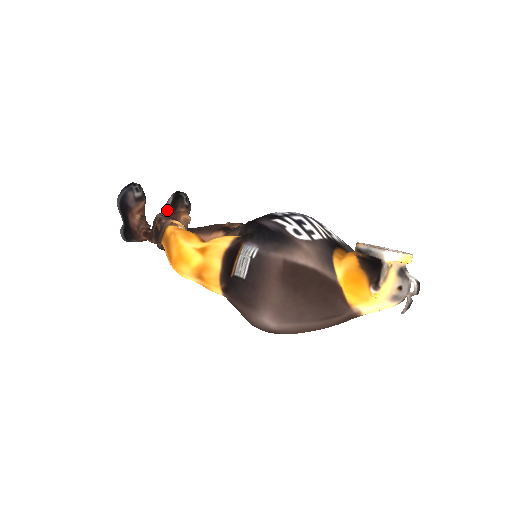
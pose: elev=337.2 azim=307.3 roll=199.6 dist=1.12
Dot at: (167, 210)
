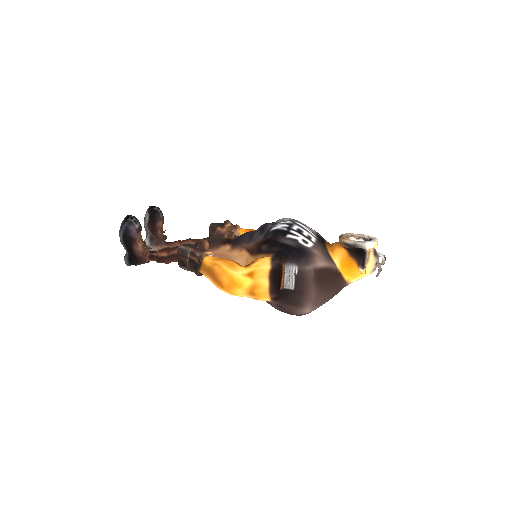
Dot at: (147, 226)
